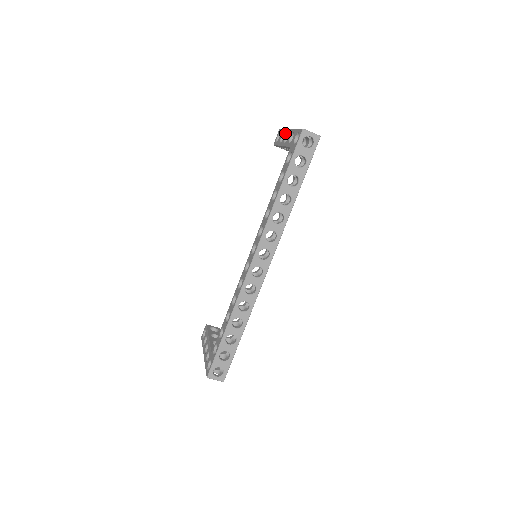
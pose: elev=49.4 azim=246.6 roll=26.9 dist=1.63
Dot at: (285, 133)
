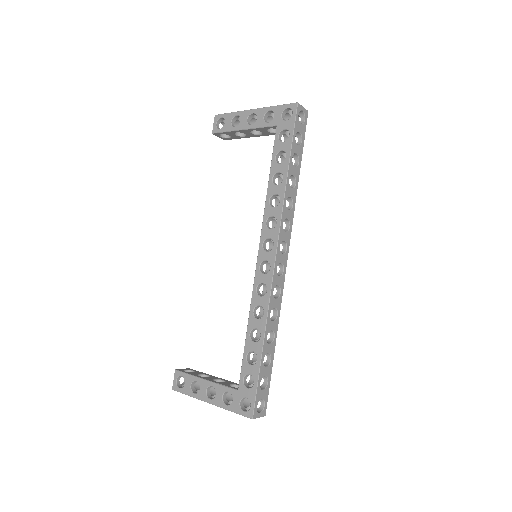
Dot at: (242, 115)
